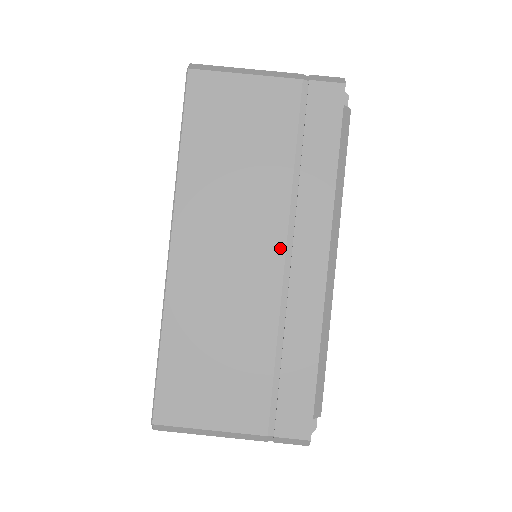
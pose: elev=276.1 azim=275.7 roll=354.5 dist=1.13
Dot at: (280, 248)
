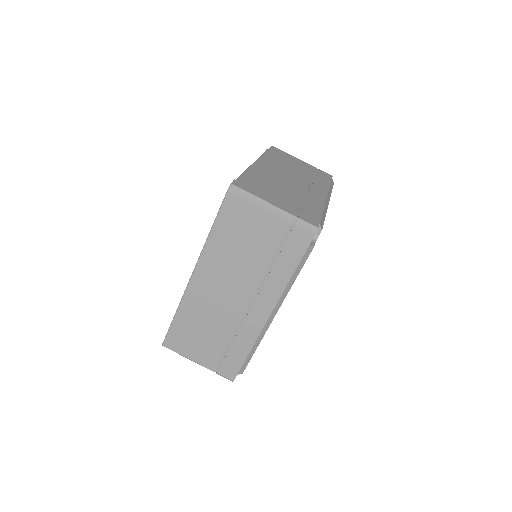
Dot at: (248, 300)
